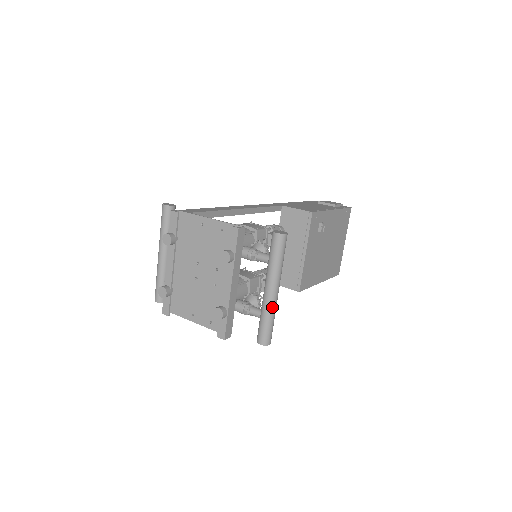
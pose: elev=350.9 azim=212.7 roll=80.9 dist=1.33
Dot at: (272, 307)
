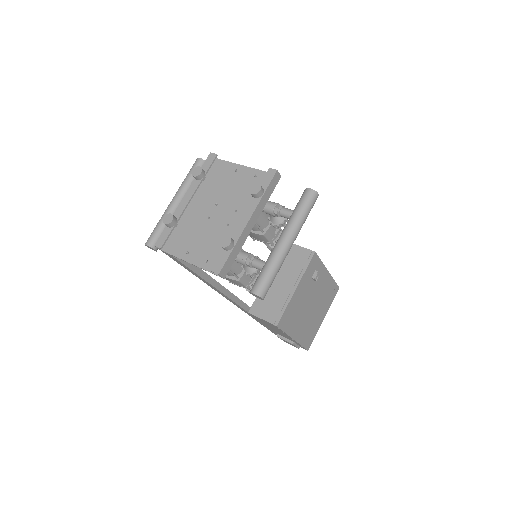
Dot at: (281, 258)
